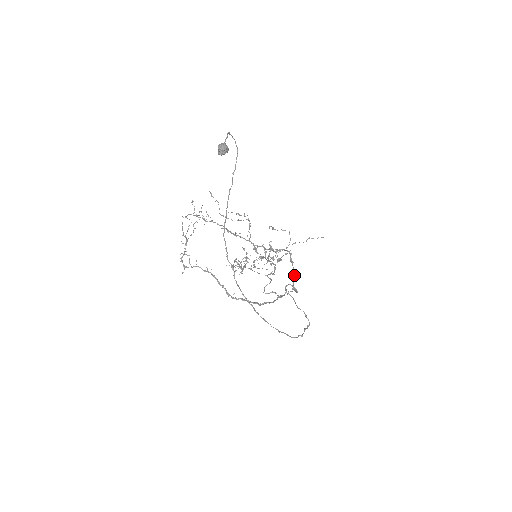
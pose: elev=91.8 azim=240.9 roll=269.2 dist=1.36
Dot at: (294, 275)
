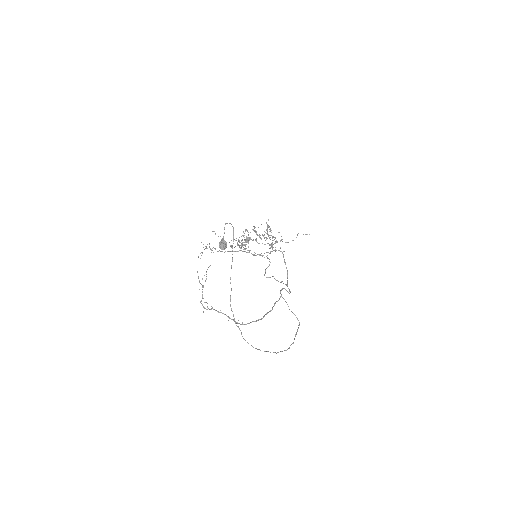
Dot at: (287, 273)
